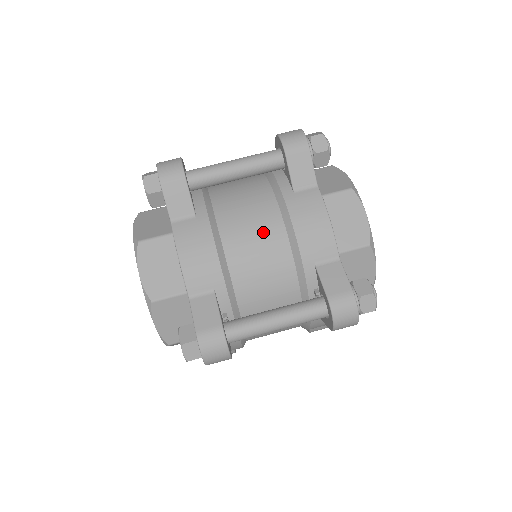
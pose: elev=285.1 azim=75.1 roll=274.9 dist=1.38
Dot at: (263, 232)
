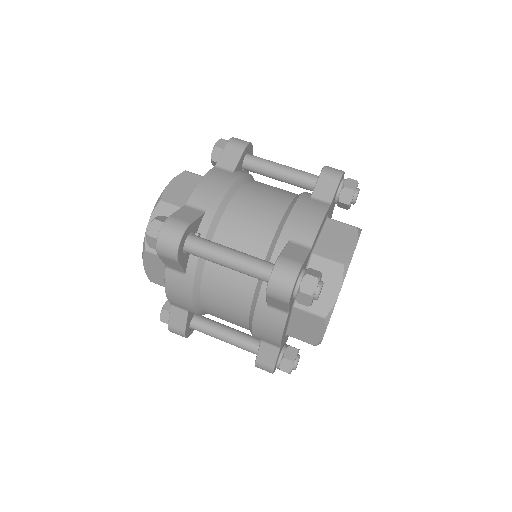
Dot at: (269, 203)
